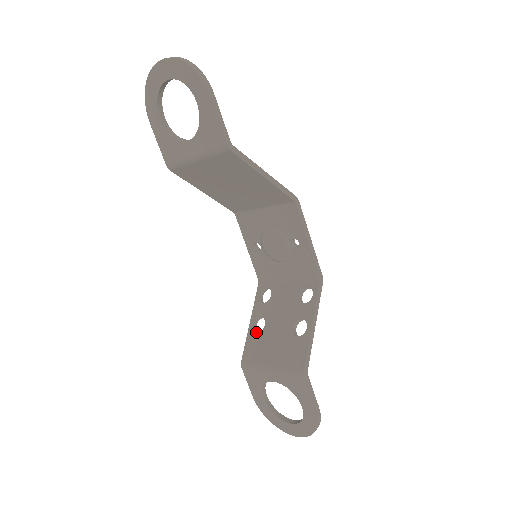
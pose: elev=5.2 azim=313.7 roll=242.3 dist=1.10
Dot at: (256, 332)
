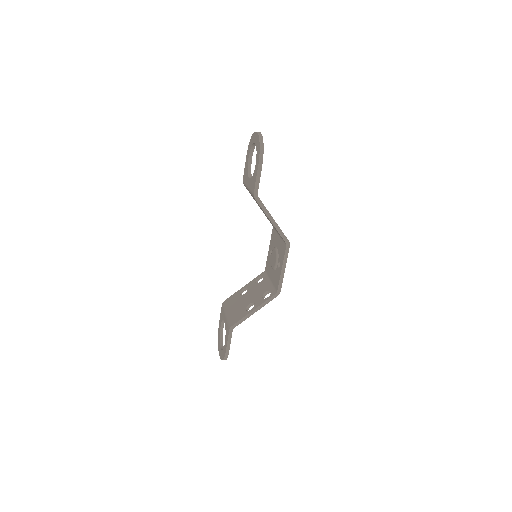
Dot at: (240, 293)
